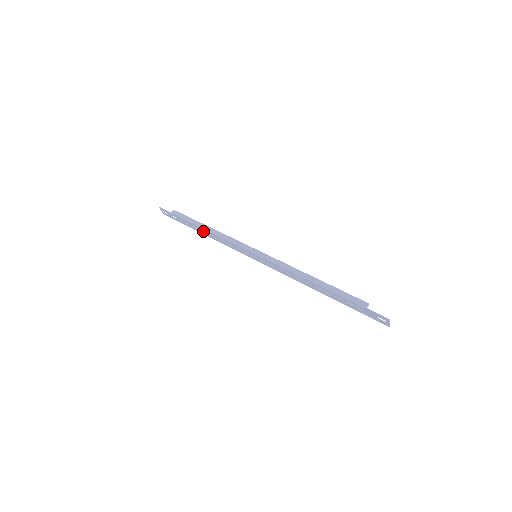
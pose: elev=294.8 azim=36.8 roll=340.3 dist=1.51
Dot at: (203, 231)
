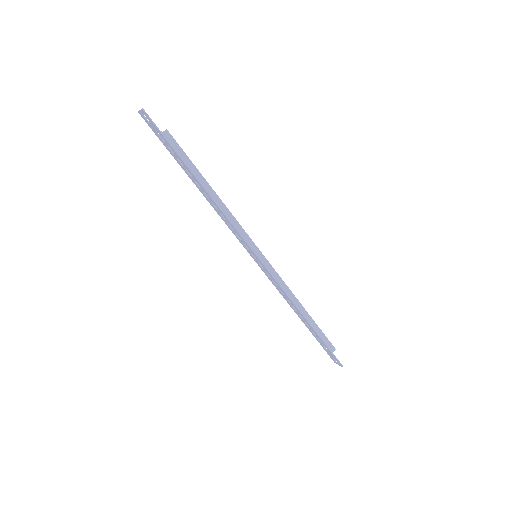
Dot at: (201, 188)
